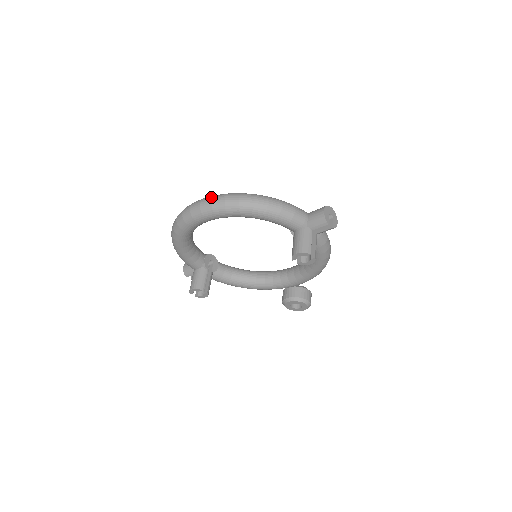
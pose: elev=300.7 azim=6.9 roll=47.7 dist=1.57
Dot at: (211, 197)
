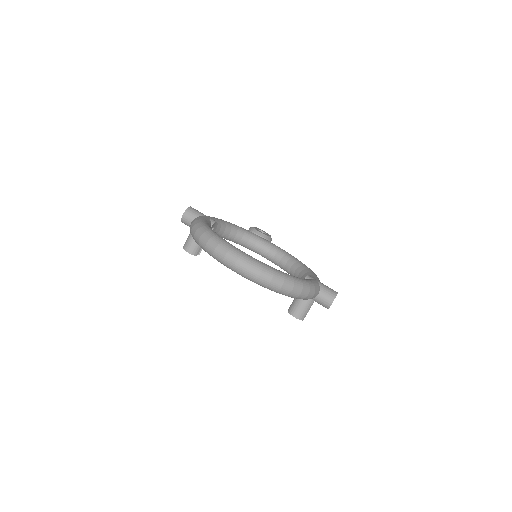
Dot at: (259, 271)
